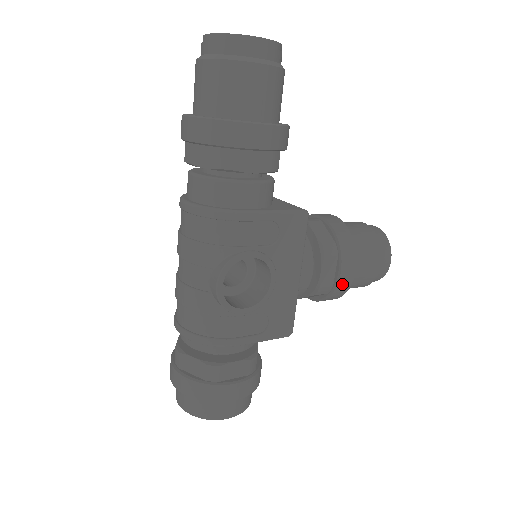
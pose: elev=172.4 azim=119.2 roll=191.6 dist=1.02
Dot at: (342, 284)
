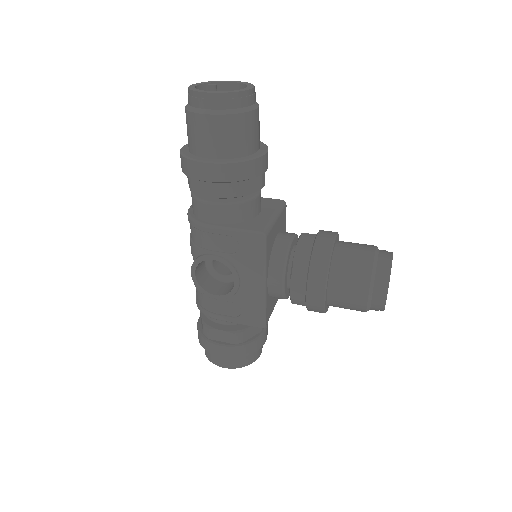
Dot at: (312, 303)
